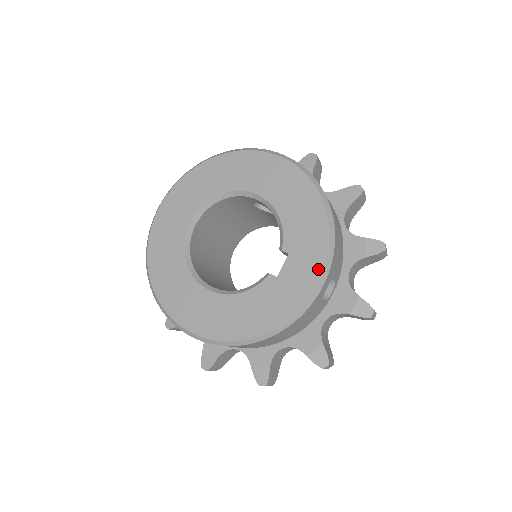
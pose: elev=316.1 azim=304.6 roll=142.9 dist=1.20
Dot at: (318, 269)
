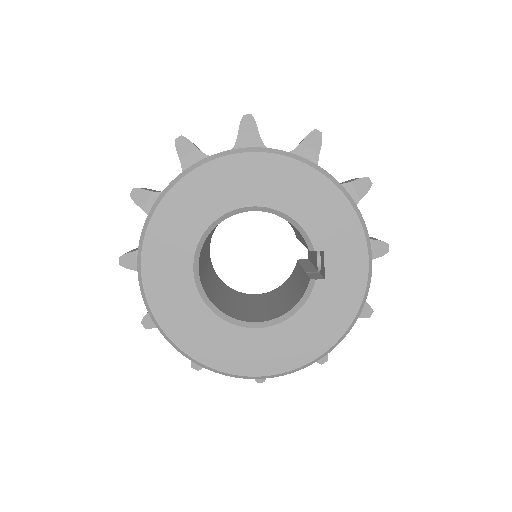
Dot at: (362, 251)
